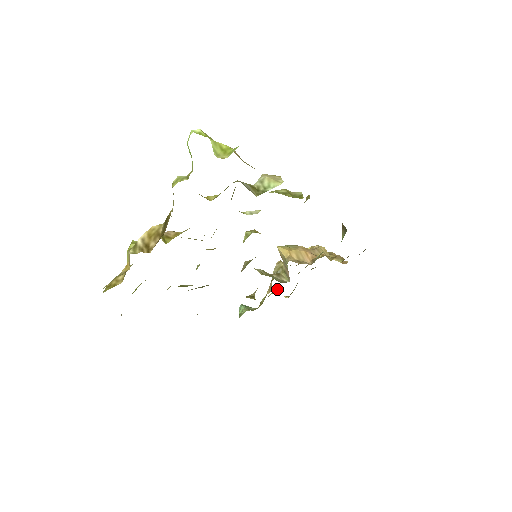
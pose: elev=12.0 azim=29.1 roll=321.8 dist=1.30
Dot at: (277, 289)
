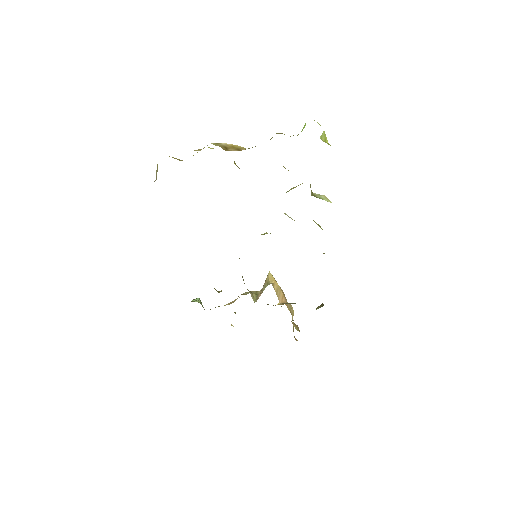
Dot at: occluded
